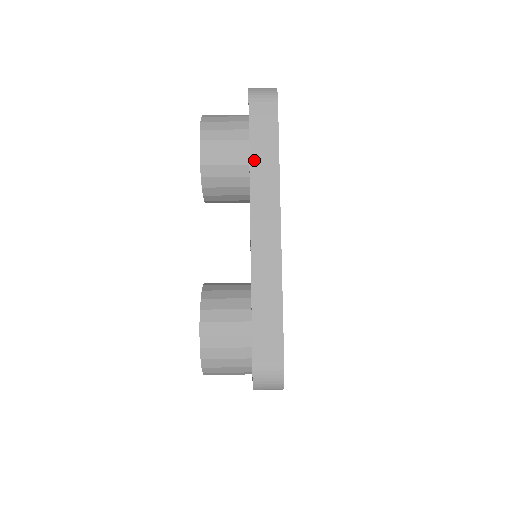
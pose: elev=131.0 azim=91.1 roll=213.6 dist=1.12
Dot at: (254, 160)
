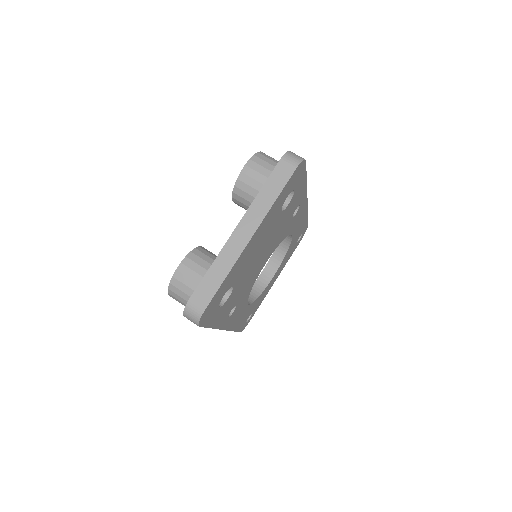
Dot at: (262, 192)
